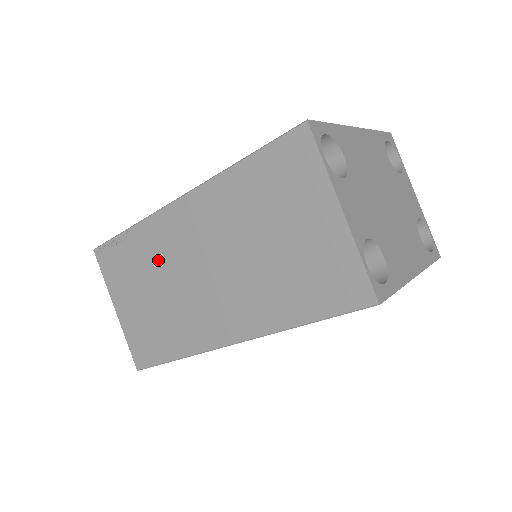
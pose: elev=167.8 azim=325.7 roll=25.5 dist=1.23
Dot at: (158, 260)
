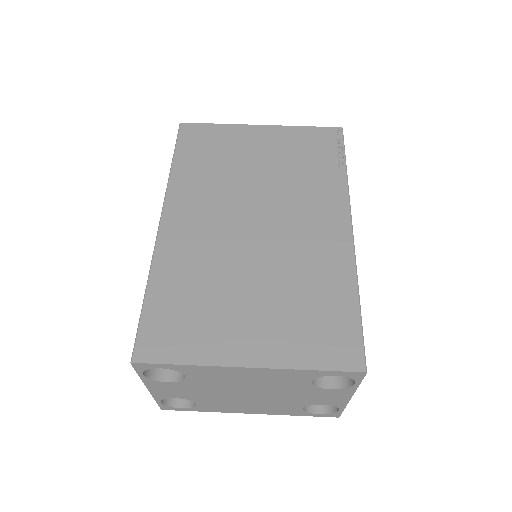
Dot at: occluded
